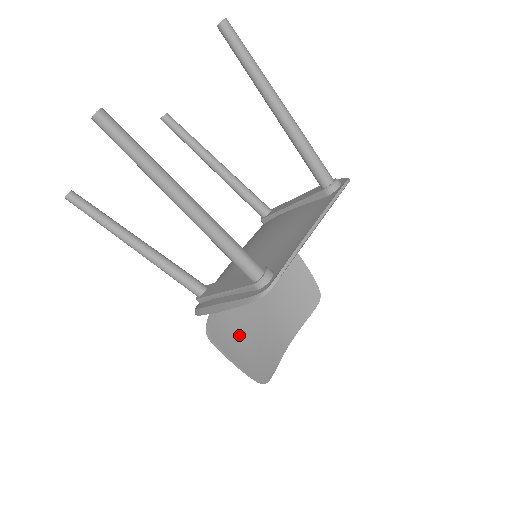
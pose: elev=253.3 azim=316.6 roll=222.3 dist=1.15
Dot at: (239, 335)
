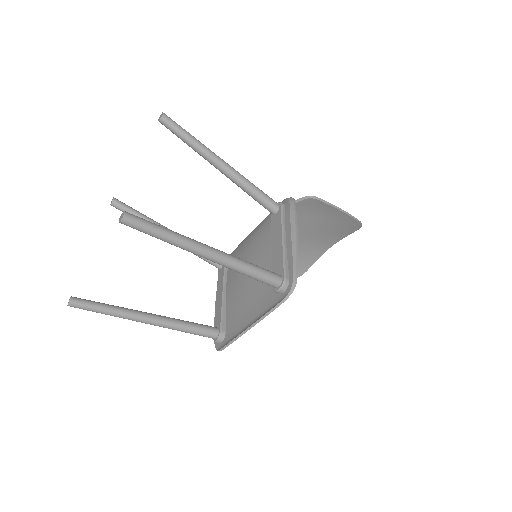
Dot at: occluded
